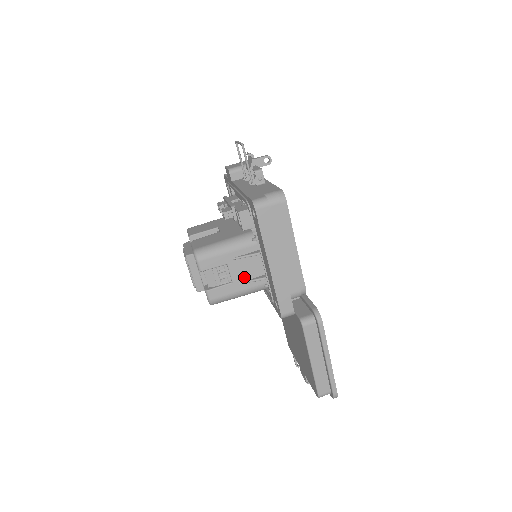
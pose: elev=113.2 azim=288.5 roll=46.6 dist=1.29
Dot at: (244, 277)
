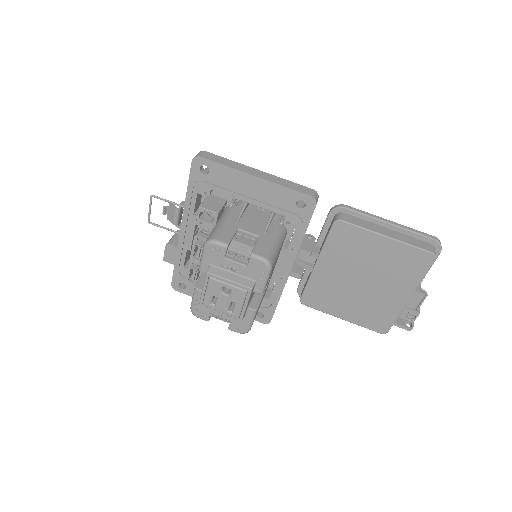
Dot at: (260, 228)
